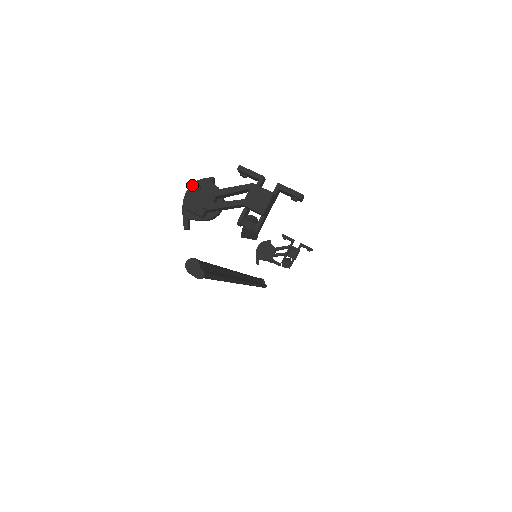
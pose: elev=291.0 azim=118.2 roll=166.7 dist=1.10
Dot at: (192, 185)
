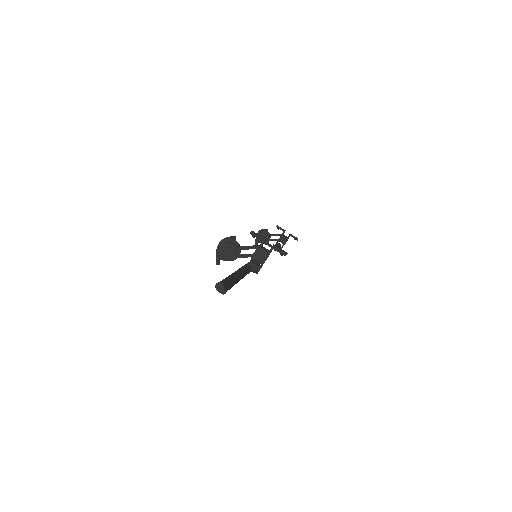
Dot at: (222, 240)
